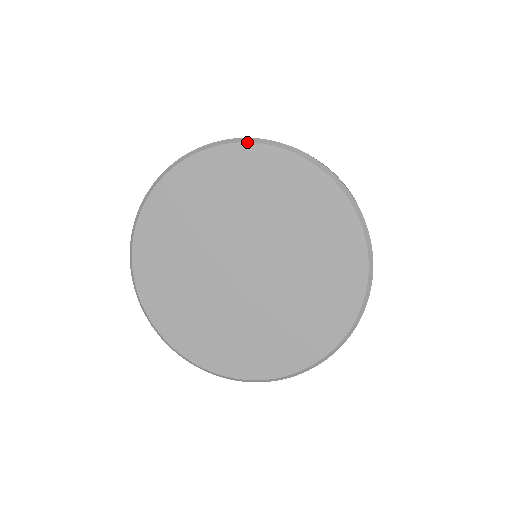
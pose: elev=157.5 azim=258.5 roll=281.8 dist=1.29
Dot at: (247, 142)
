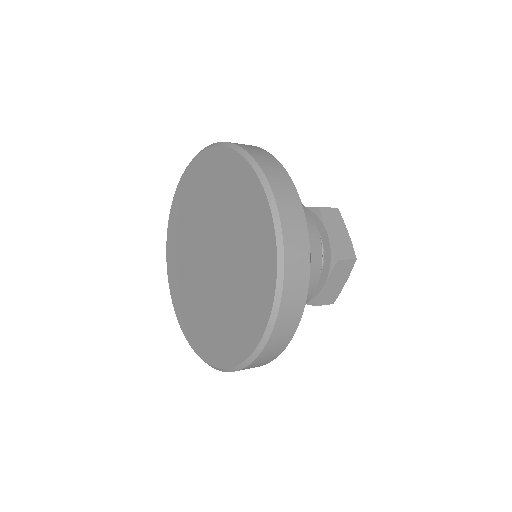
Dot at: (242, 155)
